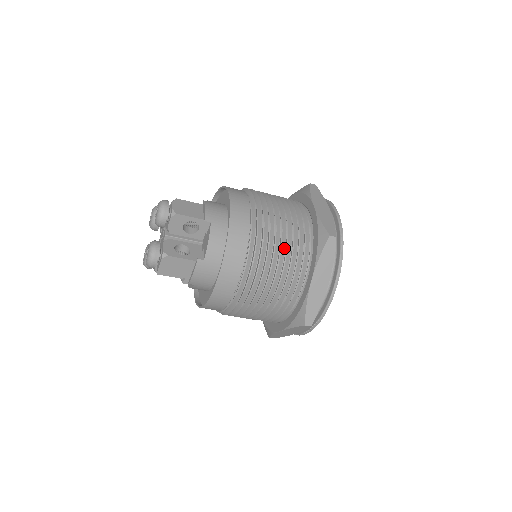
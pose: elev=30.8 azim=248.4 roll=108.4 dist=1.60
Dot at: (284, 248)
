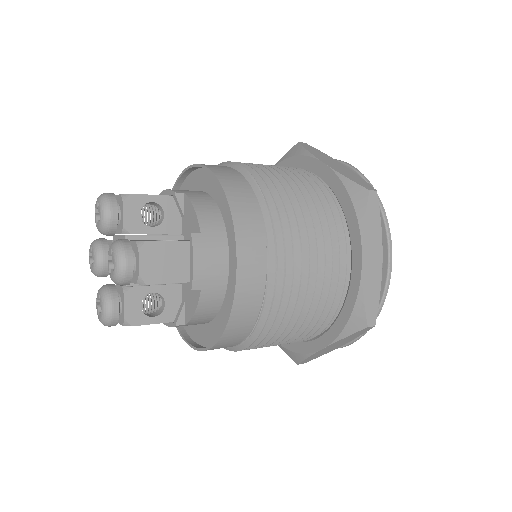
Dot at: (300, 324)
